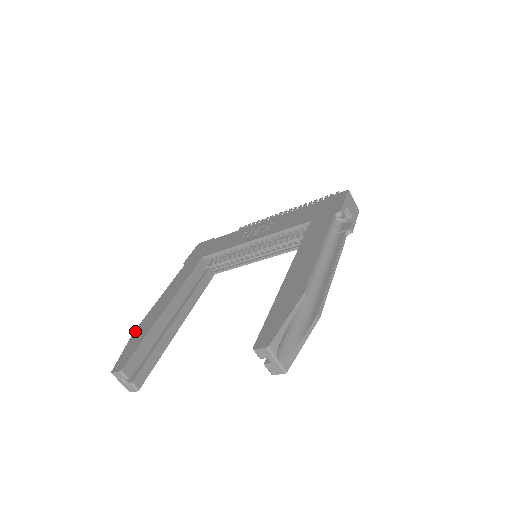
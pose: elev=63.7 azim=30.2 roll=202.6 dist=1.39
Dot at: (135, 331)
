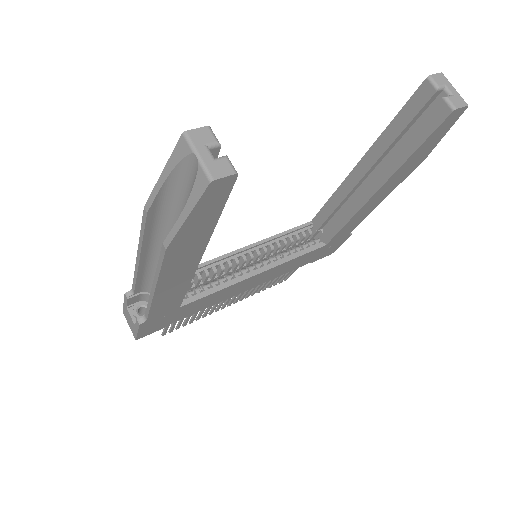
Dot at: (148, 205)
